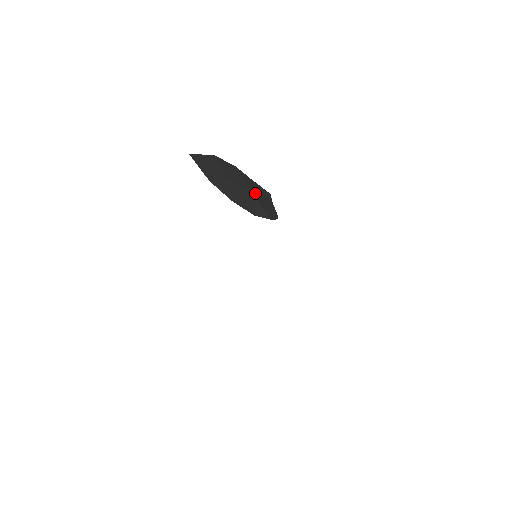
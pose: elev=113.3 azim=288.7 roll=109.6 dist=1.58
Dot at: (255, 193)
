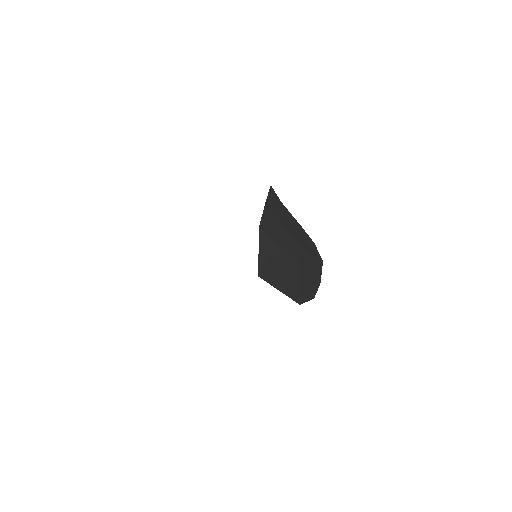
Dot at: (295, 234)
